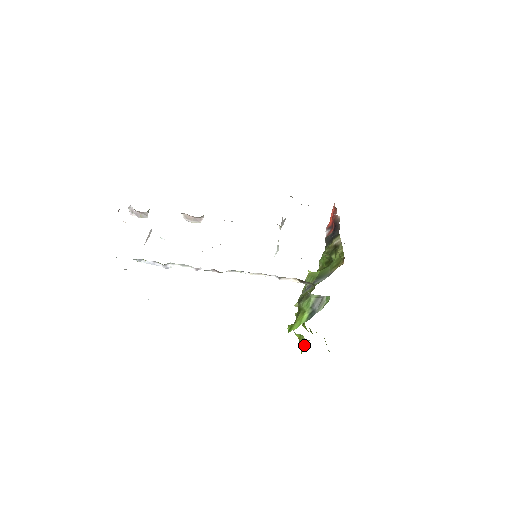
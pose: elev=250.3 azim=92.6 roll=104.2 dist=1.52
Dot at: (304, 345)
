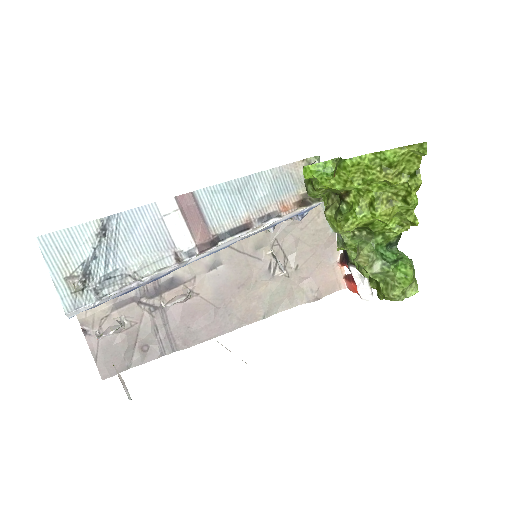
Dot at: (339, 161)
